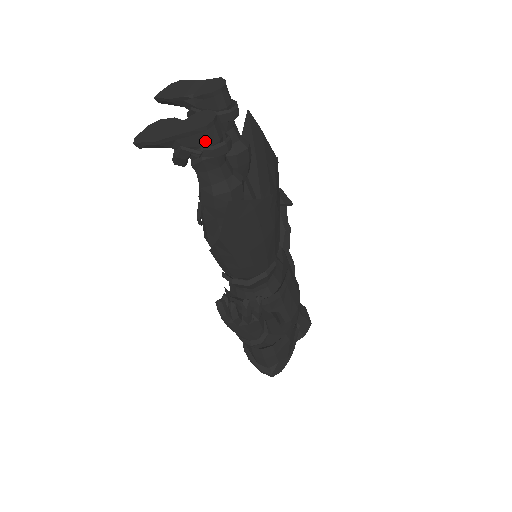
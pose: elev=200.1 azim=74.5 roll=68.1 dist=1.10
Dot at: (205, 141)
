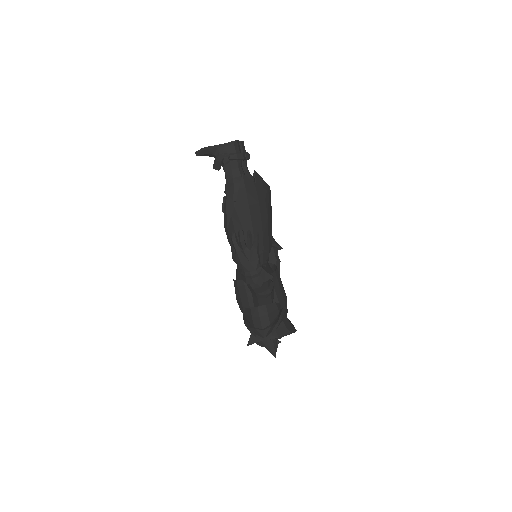
Dot at: (232, 150)
